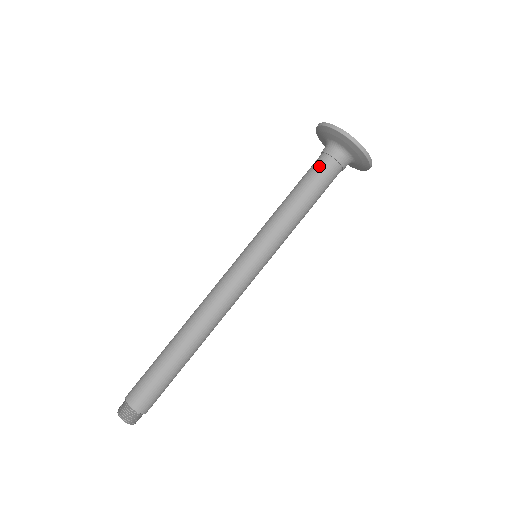
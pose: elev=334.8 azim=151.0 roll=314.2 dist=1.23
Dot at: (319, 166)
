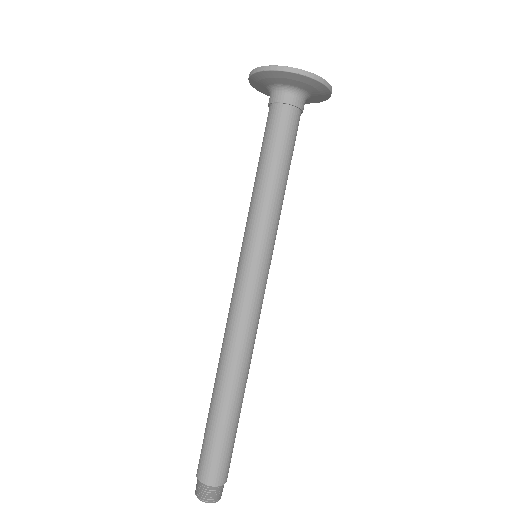
Dot at: (287, 123)
